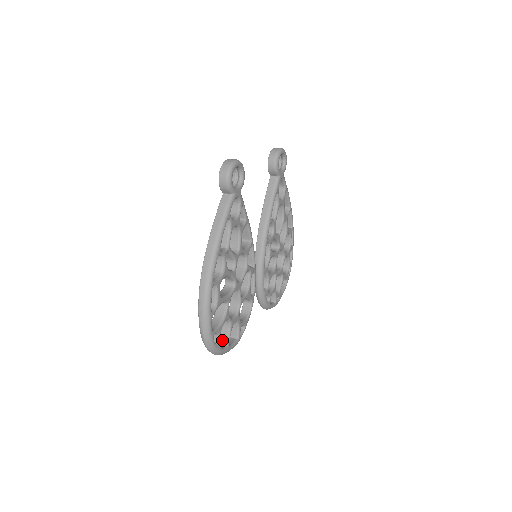
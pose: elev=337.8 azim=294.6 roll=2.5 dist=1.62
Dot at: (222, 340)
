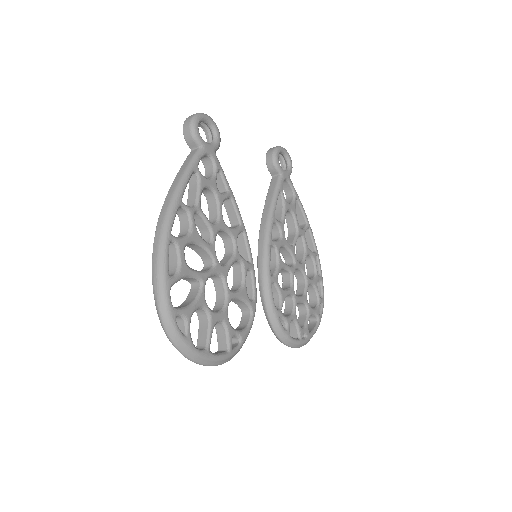
Dot at: (200, 343)
